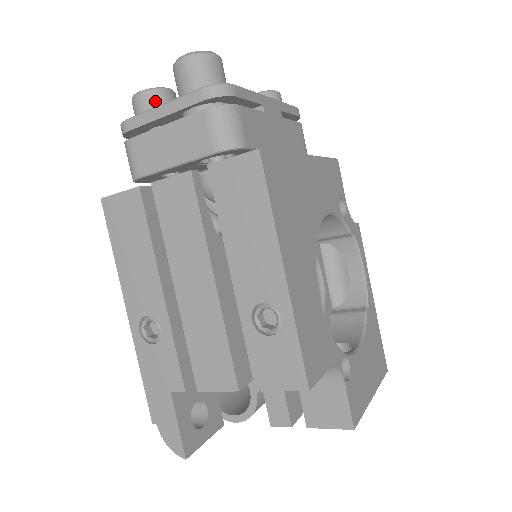
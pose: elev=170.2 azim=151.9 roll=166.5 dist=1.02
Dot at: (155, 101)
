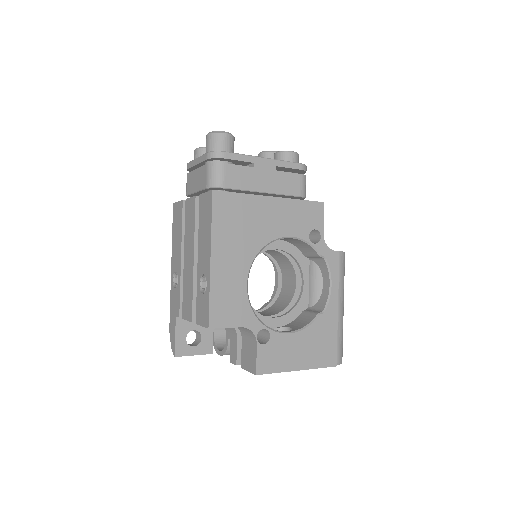
Dot at: (200, 155)
